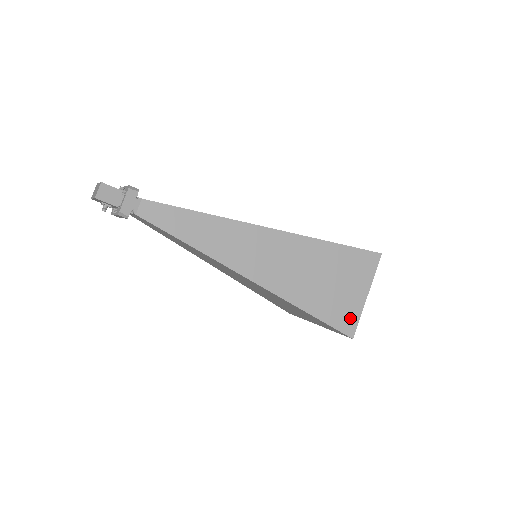
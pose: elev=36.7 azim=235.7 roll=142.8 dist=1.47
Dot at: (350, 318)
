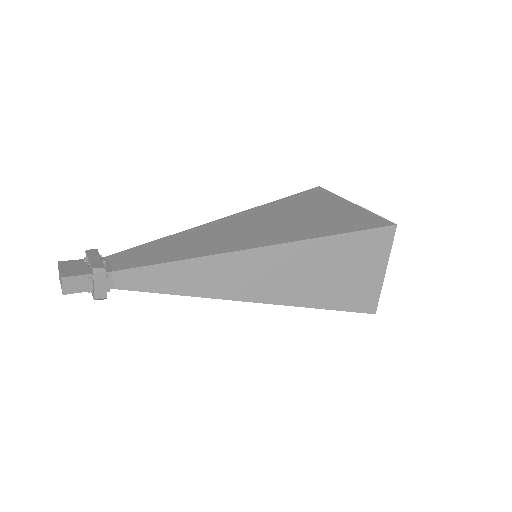
Dot at: (370, 298)
